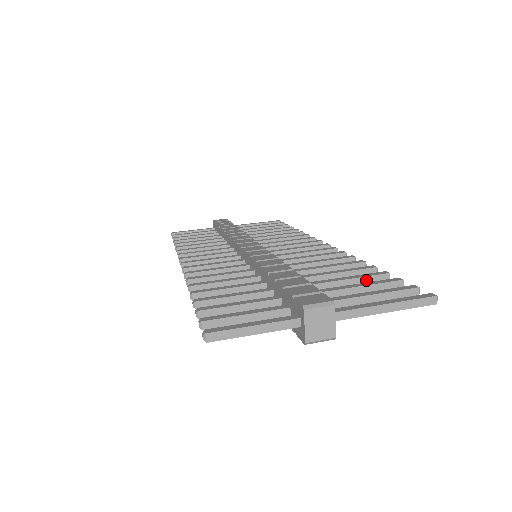
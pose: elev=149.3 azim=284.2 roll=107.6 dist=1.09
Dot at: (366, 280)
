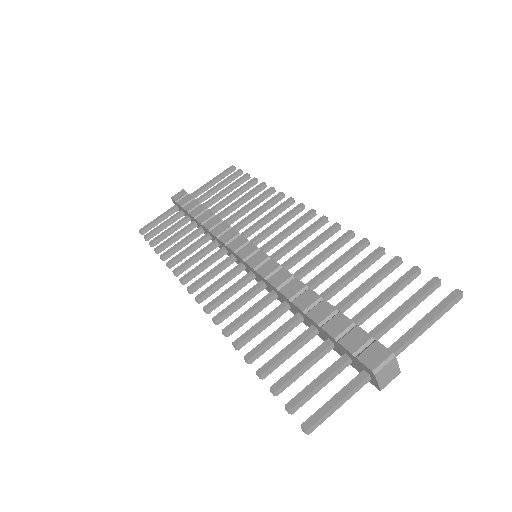
Dot at: (385, 275)
